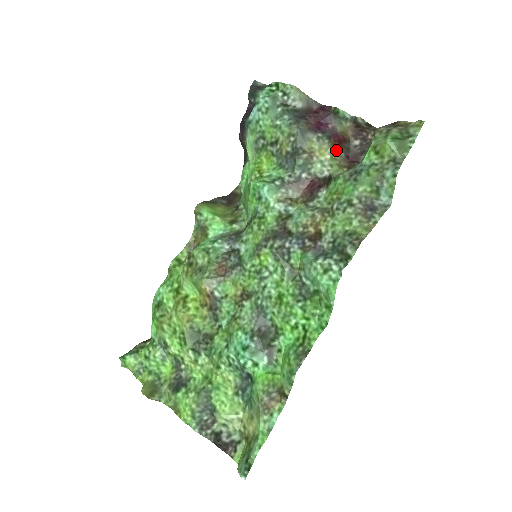
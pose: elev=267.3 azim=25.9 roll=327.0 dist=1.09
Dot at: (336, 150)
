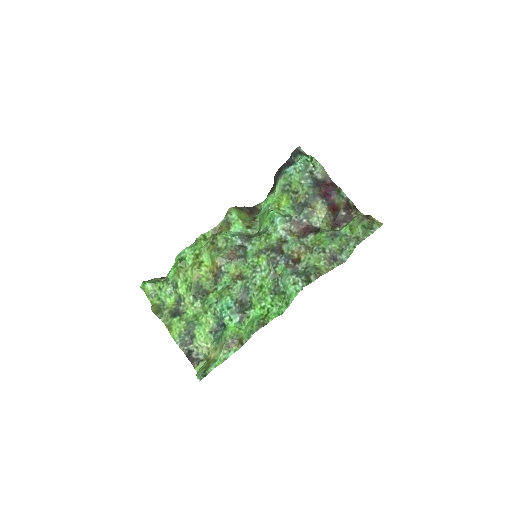
Dot at: (329, 214)
